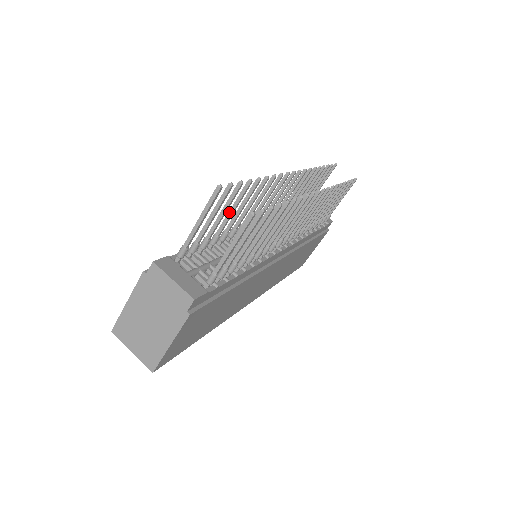
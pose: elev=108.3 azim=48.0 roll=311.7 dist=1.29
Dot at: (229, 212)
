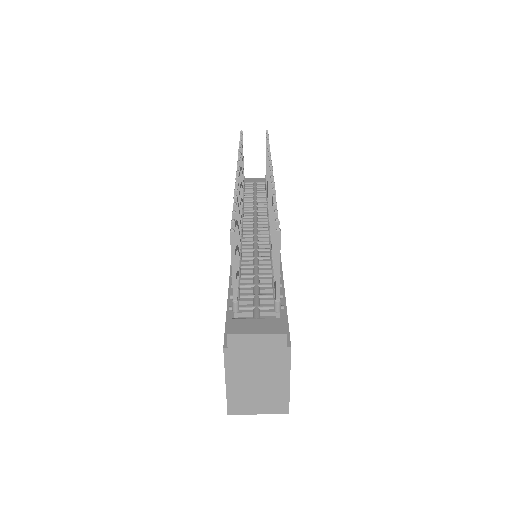
Dot at: occluded
